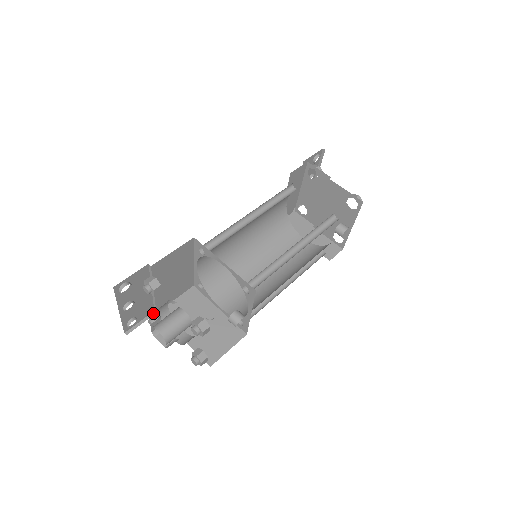
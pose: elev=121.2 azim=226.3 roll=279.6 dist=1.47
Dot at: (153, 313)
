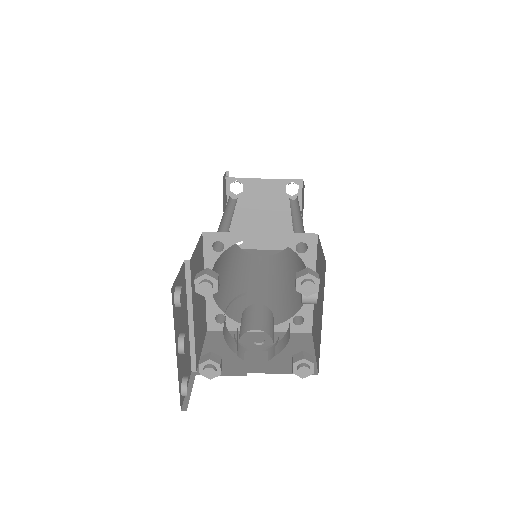
Dot at: (203, 358)
